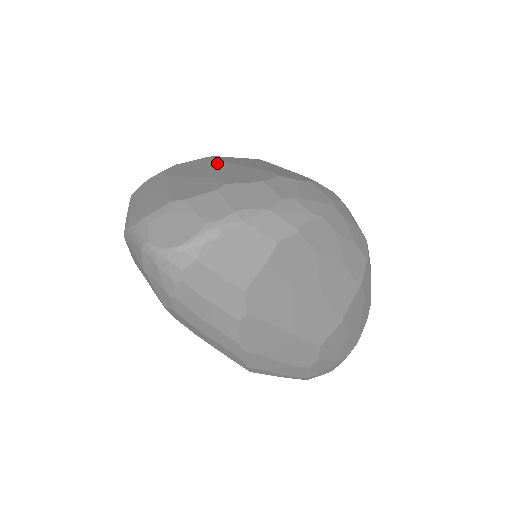
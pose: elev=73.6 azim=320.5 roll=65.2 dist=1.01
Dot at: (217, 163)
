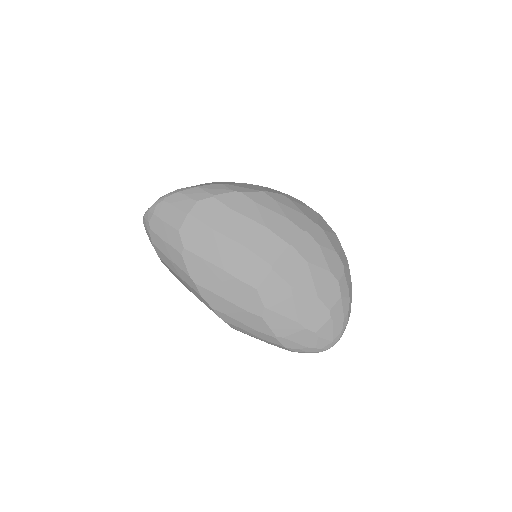
Dot at: occluded
